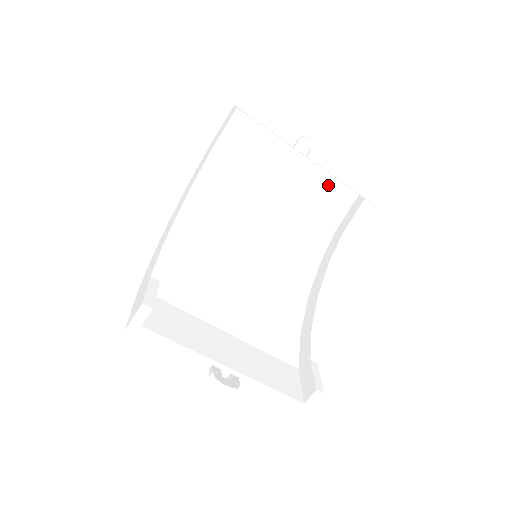
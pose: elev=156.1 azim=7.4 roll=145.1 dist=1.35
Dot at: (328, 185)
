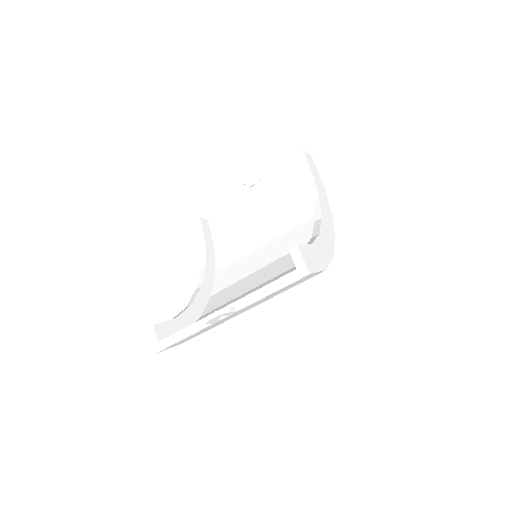
Dot at: (281, 181)
